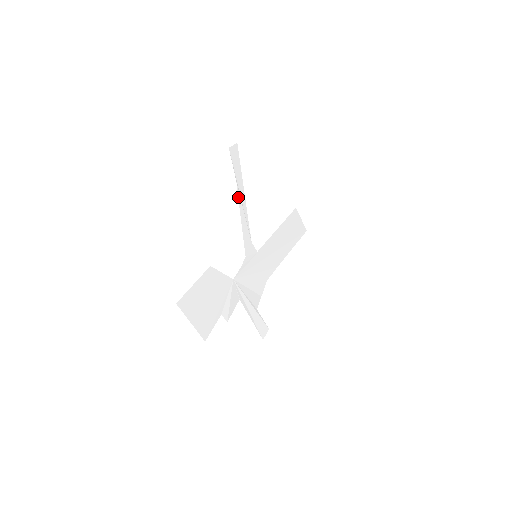
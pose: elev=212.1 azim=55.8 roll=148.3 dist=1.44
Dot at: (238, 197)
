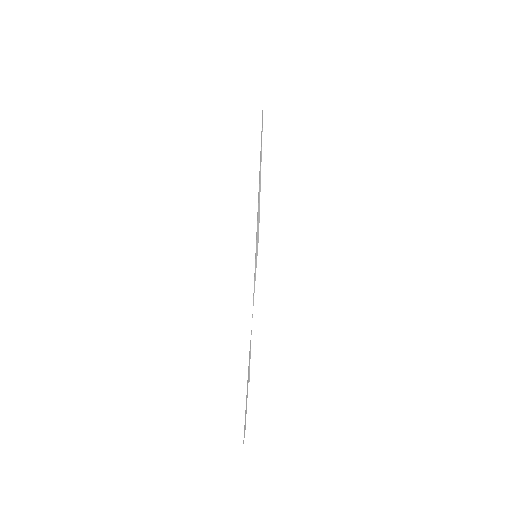
Dot at: occluded
